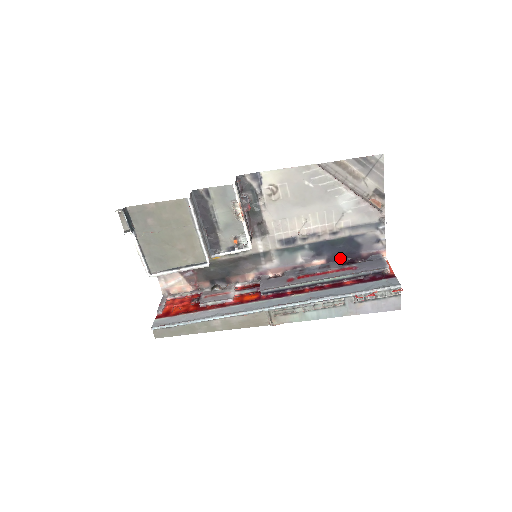
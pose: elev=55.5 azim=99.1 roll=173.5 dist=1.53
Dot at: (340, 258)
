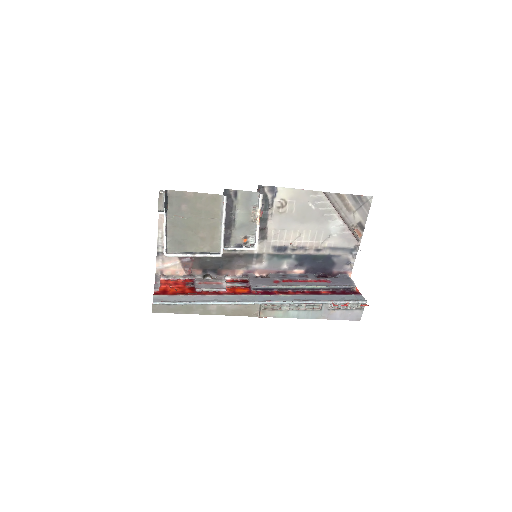
Dot at: (316, 271)
